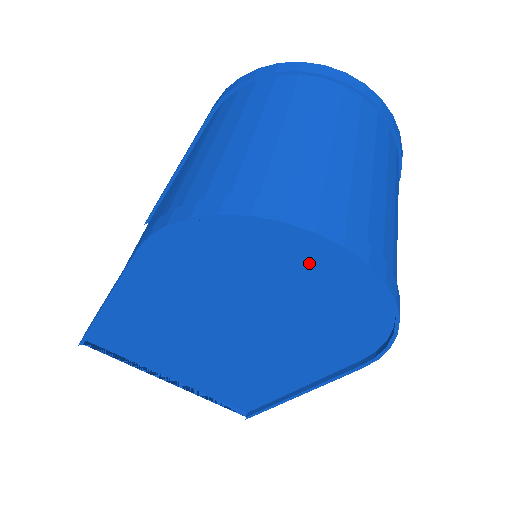
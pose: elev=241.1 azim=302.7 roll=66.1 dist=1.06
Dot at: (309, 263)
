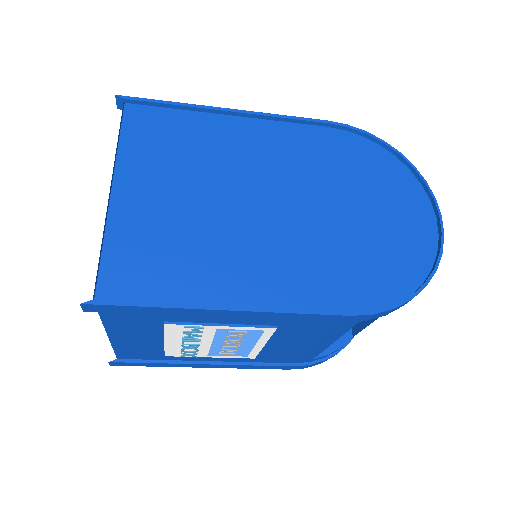
Dot at: (406, 212)
